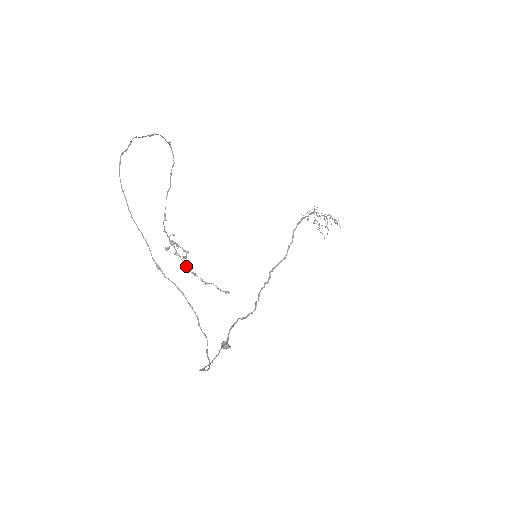
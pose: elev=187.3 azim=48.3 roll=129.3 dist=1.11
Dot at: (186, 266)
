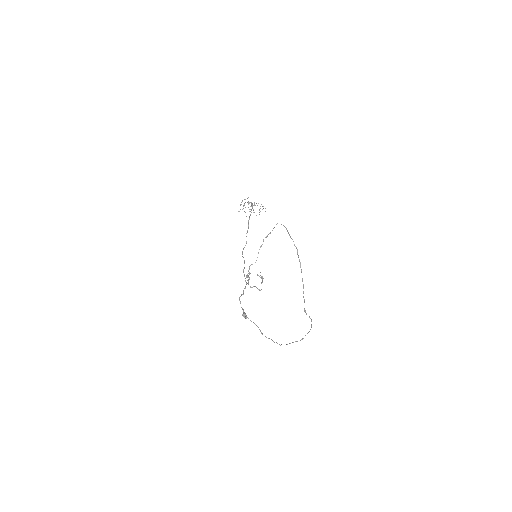
Dot at: (248, 281)
